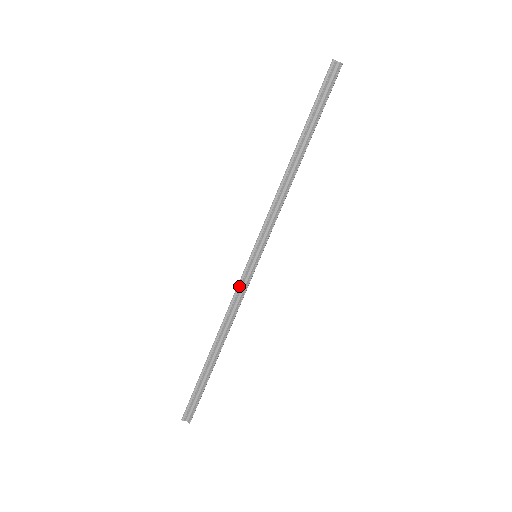
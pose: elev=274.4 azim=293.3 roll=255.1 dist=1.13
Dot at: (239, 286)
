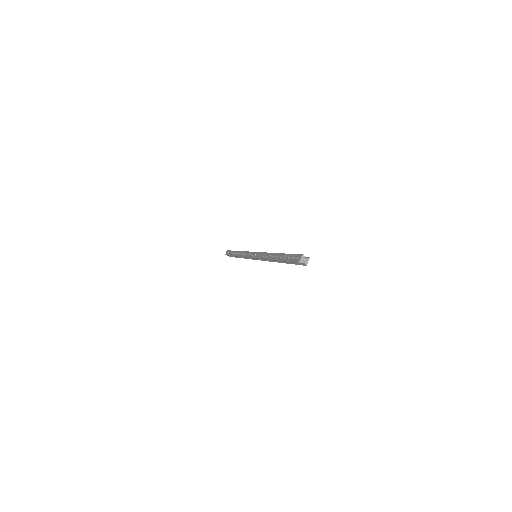
Dot at: occluded
